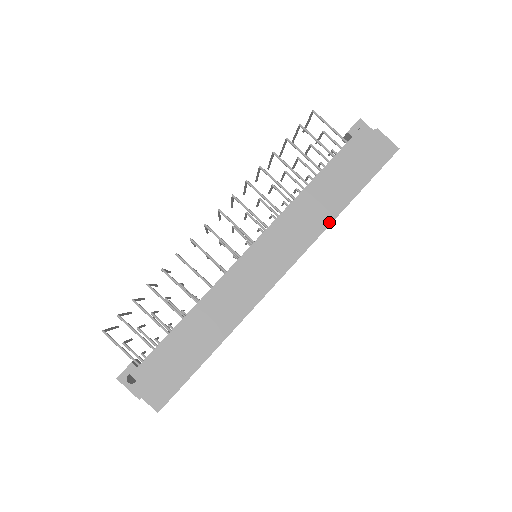
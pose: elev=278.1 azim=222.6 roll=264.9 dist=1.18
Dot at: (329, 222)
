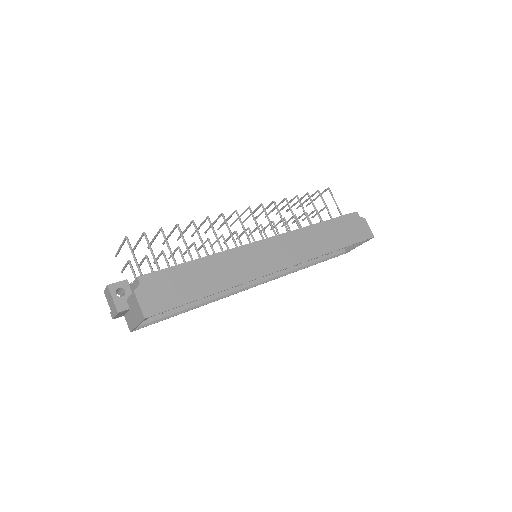
Dot at: (321, 254)
